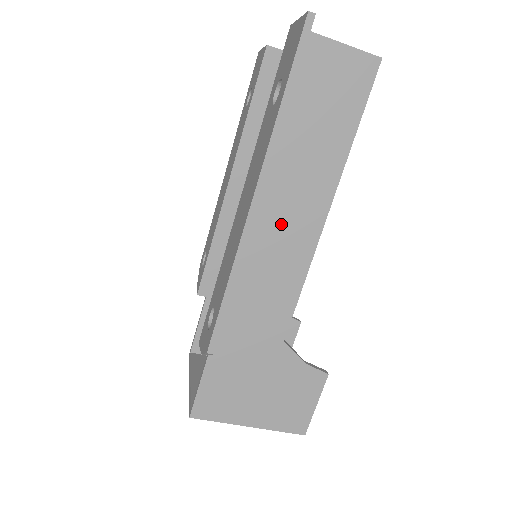
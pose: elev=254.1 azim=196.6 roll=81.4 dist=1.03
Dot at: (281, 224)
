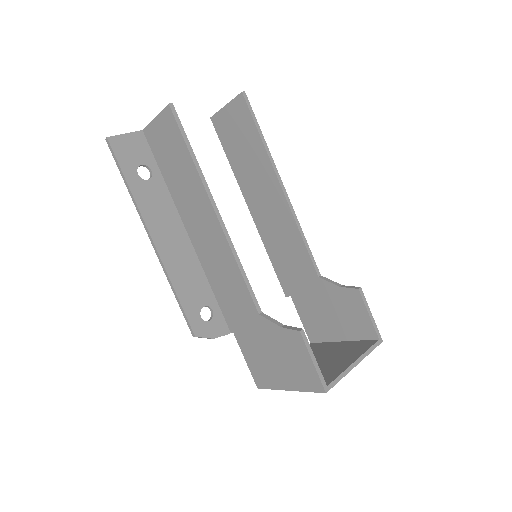
Dot at: (205, 236)
